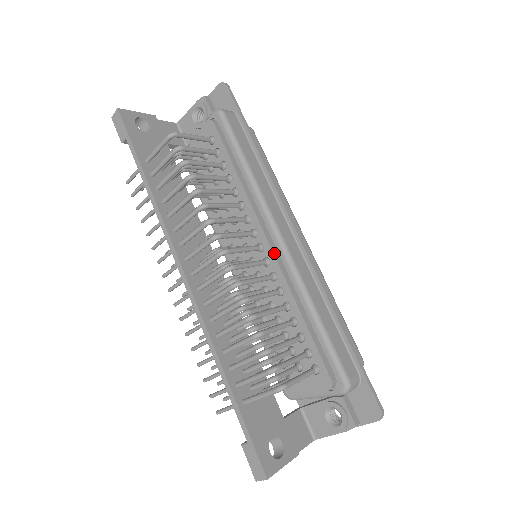
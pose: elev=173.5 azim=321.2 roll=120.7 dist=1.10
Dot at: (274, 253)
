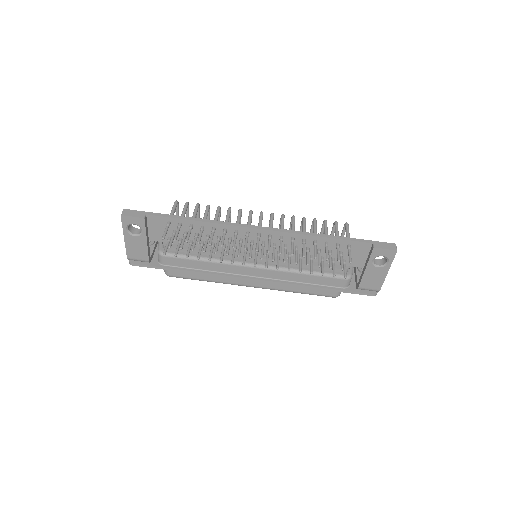
Dot at: occluded
